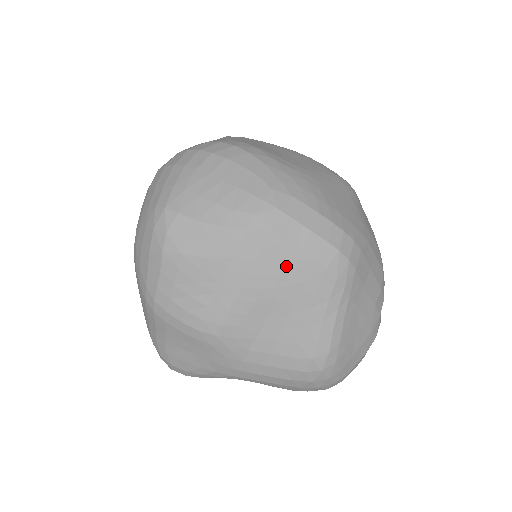
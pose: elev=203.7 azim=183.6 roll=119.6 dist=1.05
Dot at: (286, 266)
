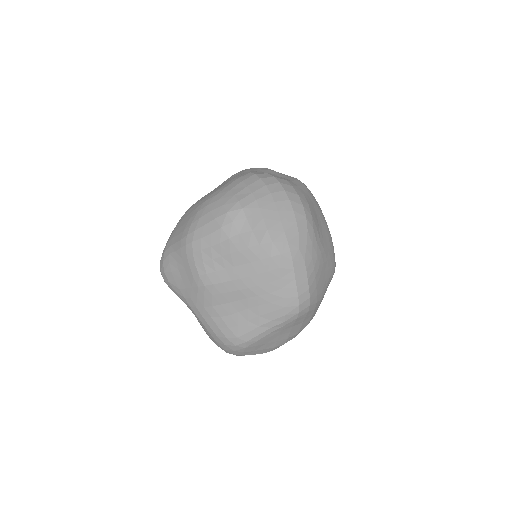
Dot at: (269, 289)
